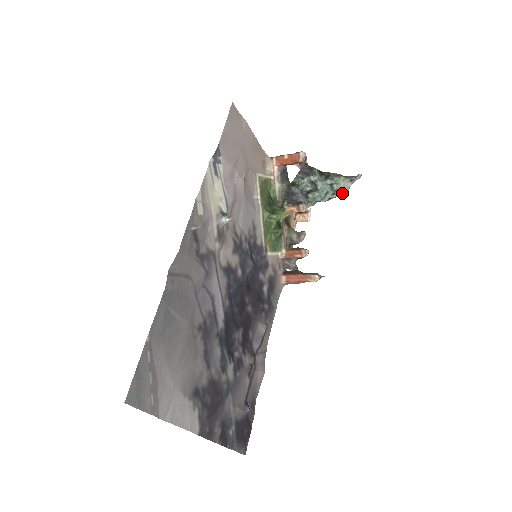
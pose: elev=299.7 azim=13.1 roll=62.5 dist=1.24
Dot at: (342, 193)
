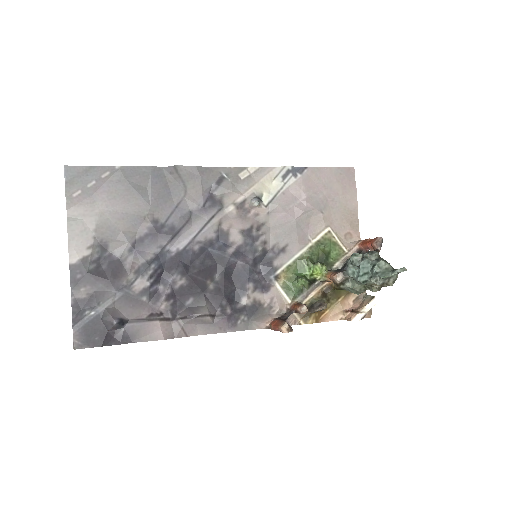
Dot at: (378, 281)
